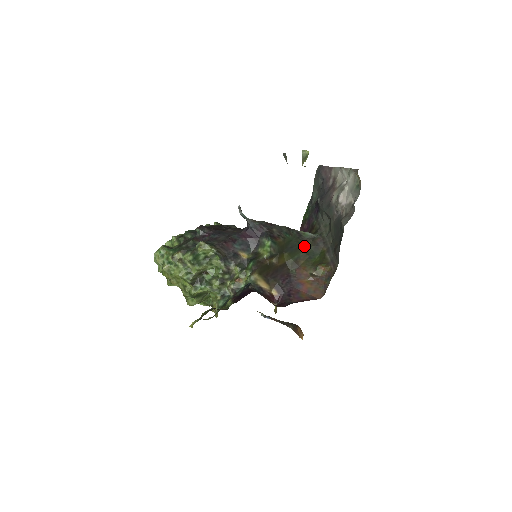
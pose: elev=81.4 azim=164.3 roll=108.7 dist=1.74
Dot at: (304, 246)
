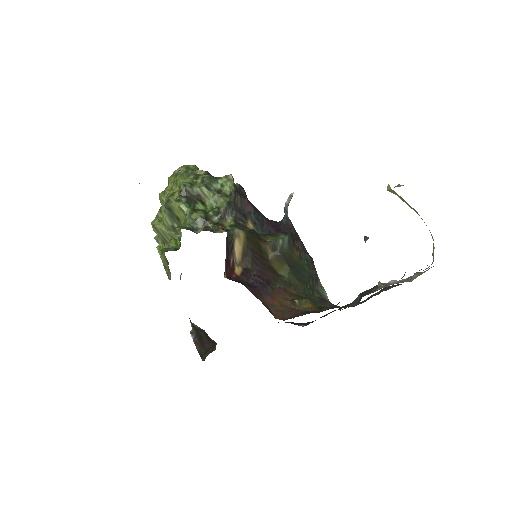
Dot at: (310, 289)
